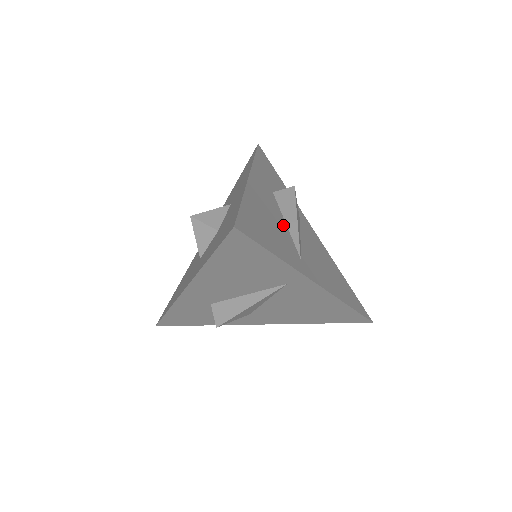
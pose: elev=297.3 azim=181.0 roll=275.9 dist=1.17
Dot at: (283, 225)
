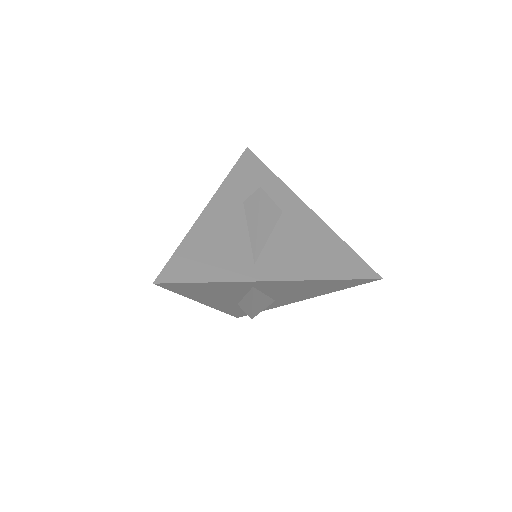
Dot at: (242, 236)
